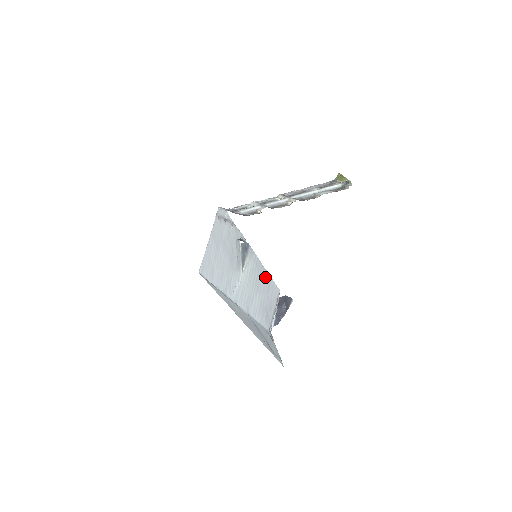
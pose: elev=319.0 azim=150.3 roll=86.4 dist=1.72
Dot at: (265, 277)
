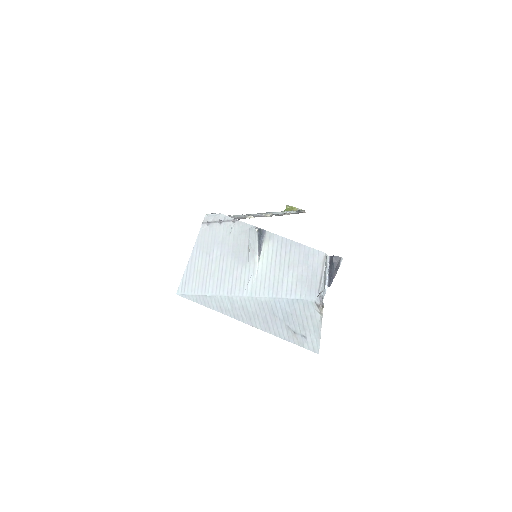
Dot at: (299, 250)
